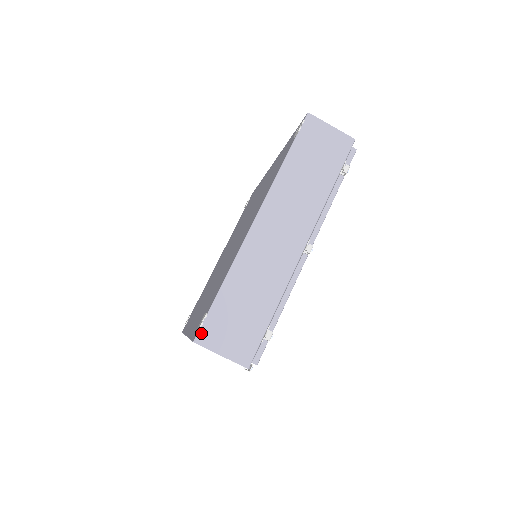
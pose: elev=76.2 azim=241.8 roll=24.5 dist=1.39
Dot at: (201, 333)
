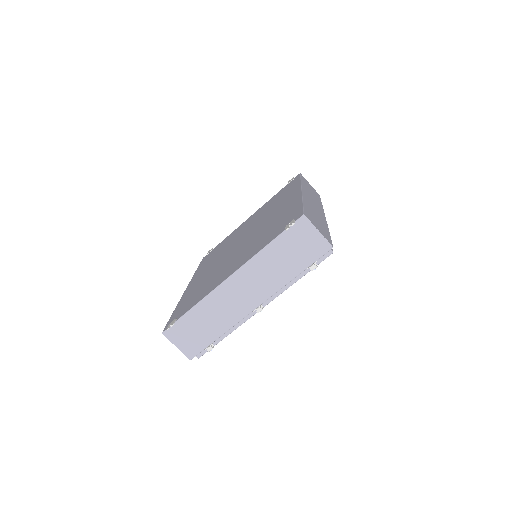
Dot at: (168, 330)
